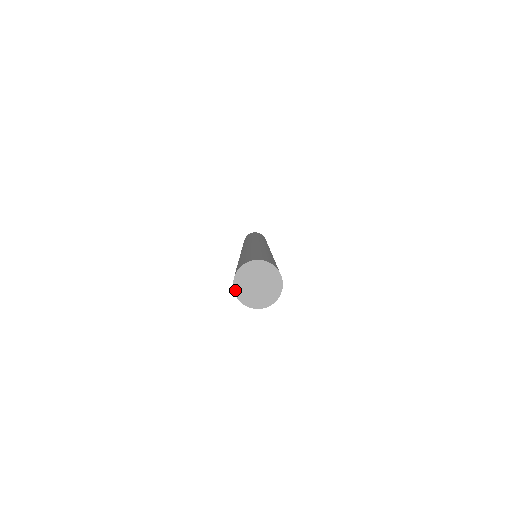
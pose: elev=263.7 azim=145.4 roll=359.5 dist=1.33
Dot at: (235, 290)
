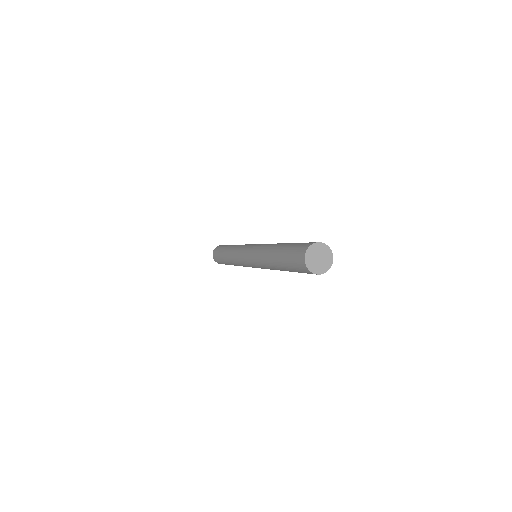
Dot at: (310, 270)
